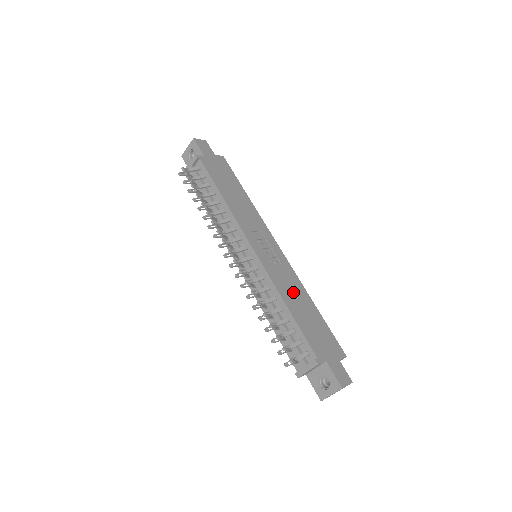
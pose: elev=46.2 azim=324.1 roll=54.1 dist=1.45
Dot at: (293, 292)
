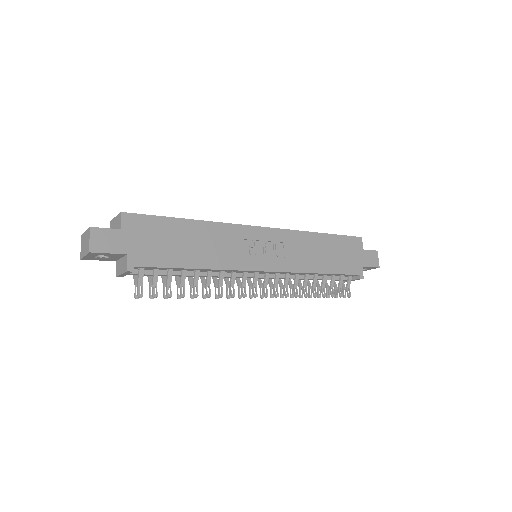
Dot at: (309, 253)
